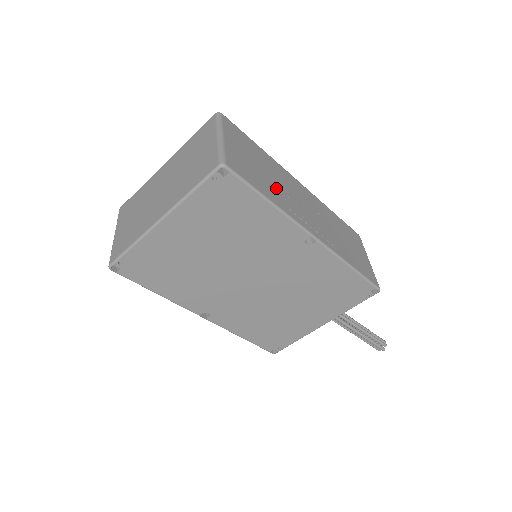
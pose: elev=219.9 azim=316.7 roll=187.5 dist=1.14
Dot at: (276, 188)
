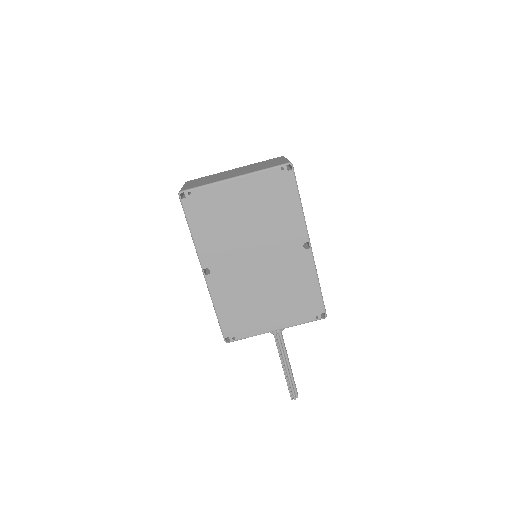
Dot at: occluded
